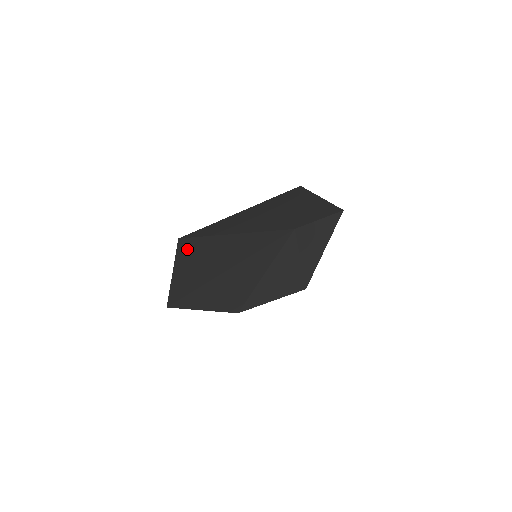
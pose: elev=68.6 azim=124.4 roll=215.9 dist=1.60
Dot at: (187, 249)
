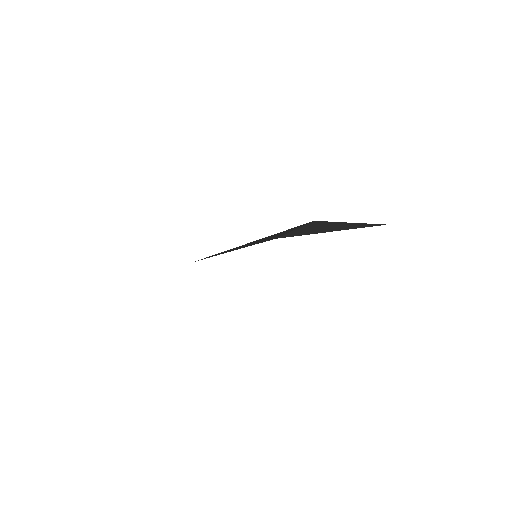
Dot at: occluded
